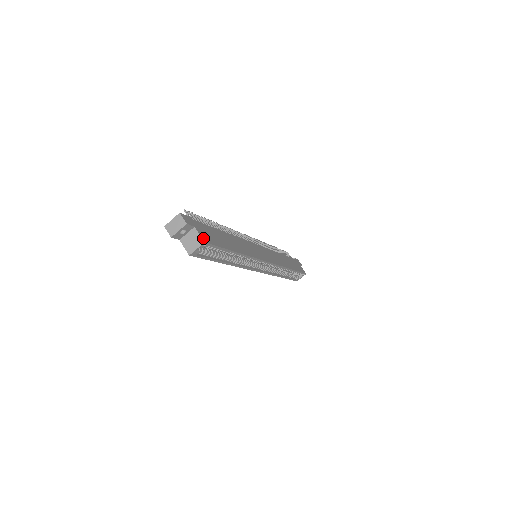
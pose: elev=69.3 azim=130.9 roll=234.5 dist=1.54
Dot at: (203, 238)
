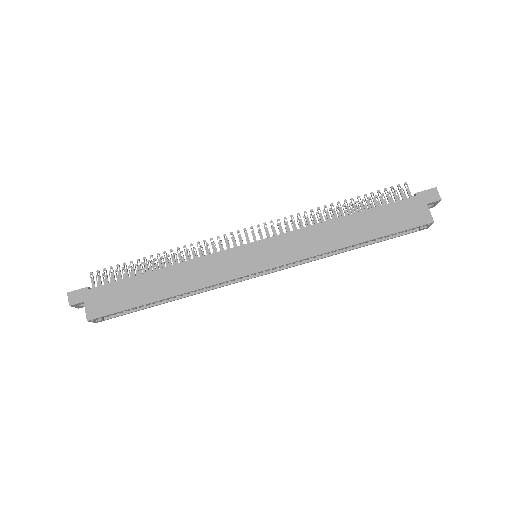
Dot at: (89, 315)
